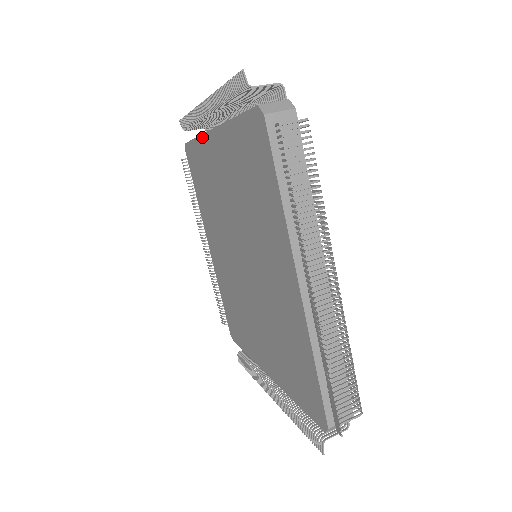
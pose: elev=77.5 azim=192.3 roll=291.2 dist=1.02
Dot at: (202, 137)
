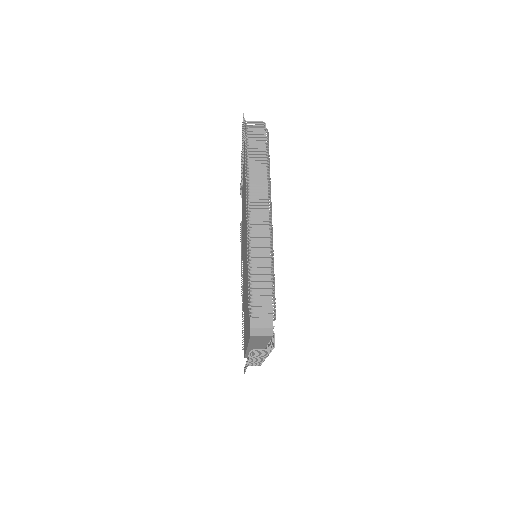
Dot at: occluded
